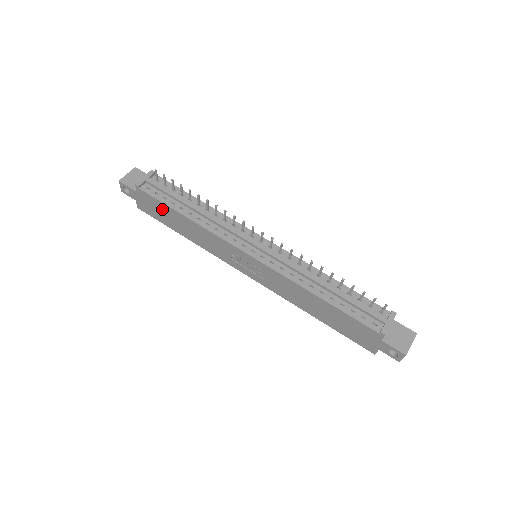
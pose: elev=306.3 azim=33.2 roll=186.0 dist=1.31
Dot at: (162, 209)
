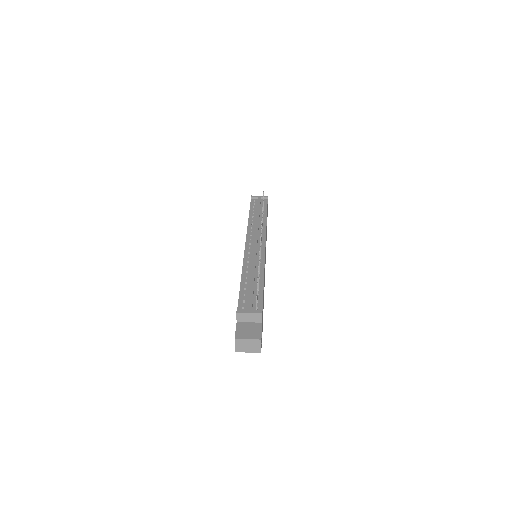
Dot at: occluded
